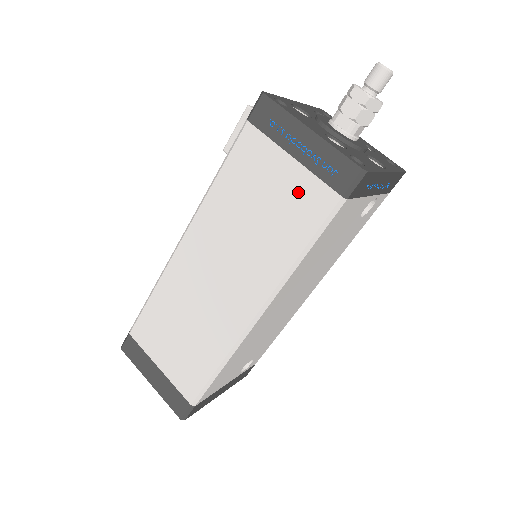
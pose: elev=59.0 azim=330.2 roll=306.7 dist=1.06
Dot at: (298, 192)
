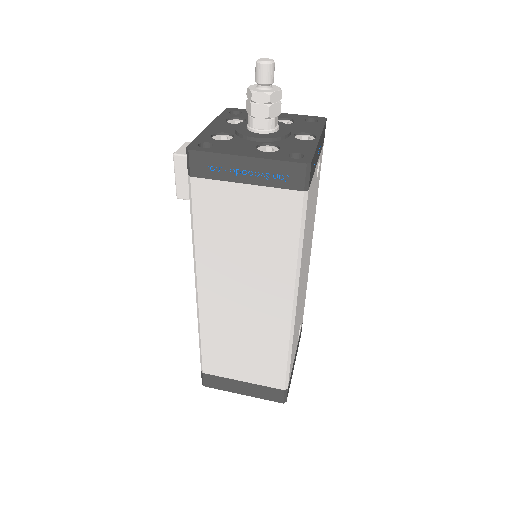
Dot at: (267, 206)
